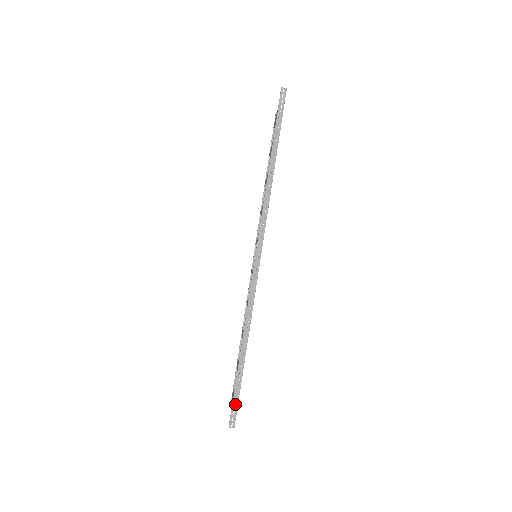
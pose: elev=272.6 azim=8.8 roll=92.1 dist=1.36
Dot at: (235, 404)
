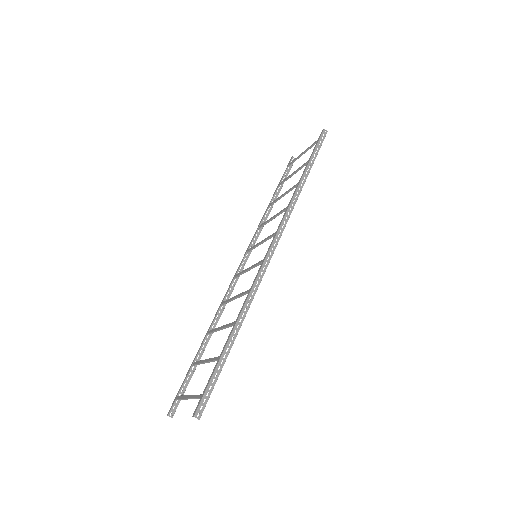
Dot at: (209, 390)
